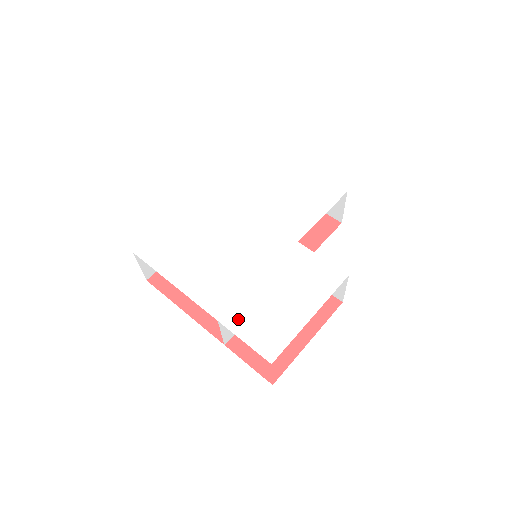
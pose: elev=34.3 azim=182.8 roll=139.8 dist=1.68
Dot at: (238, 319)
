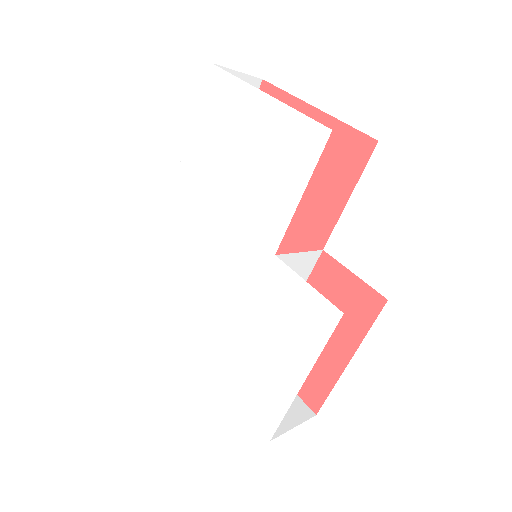
Dot at: (233, 377)
